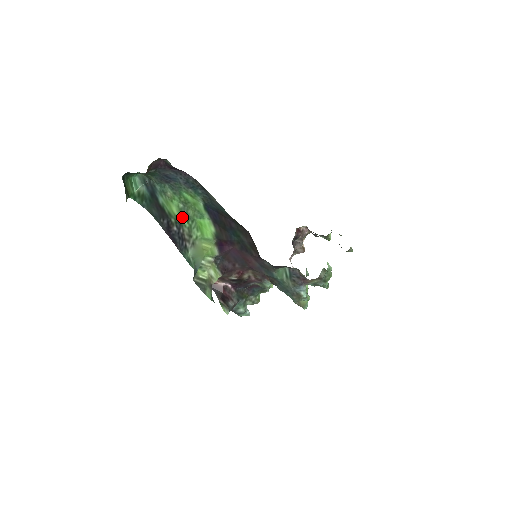
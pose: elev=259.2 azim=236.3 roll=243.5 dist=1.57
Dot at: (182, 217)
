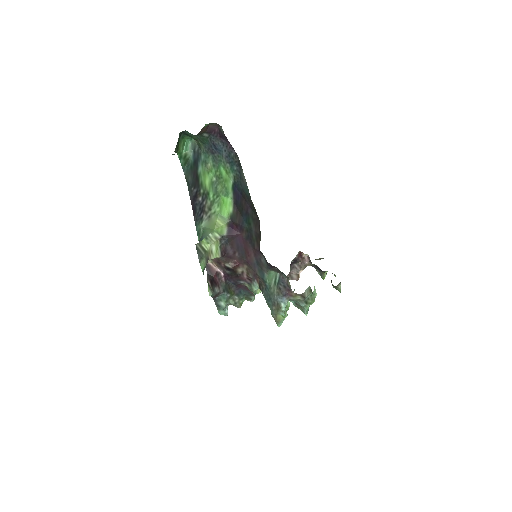
Dot at: (210, 190)
